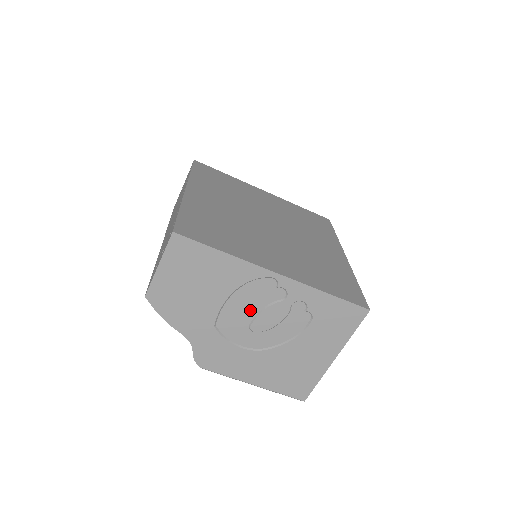
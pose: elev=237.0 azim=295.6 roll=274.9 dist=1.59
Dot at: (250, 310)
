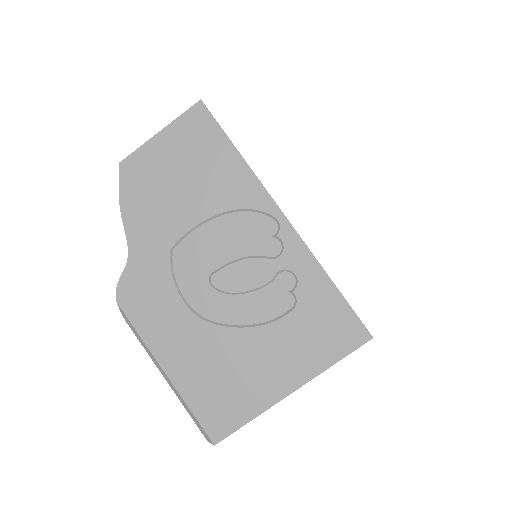
Dot at: (225, 251)
